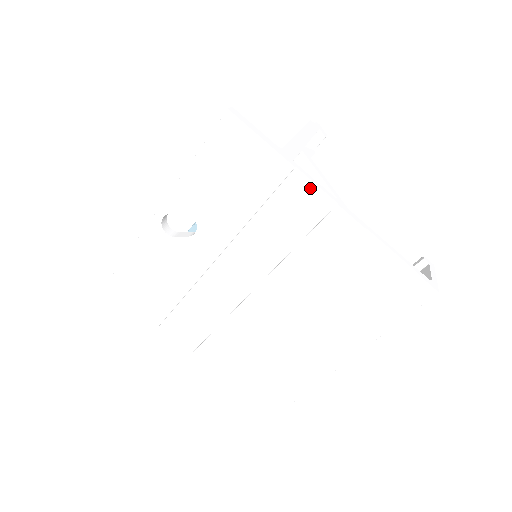
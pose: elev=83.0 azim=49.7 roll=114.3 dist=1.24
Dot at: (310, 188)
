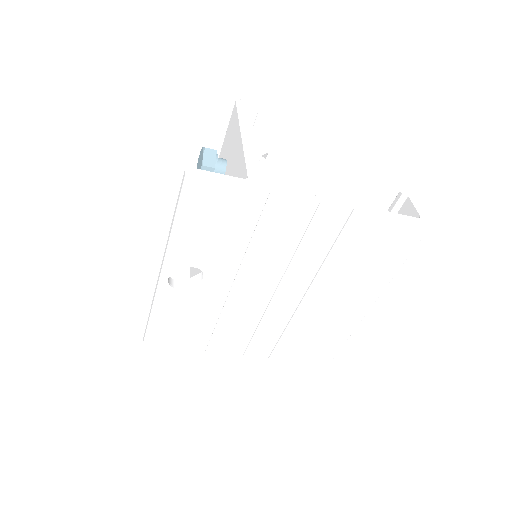
Dot at: (290, 201)
